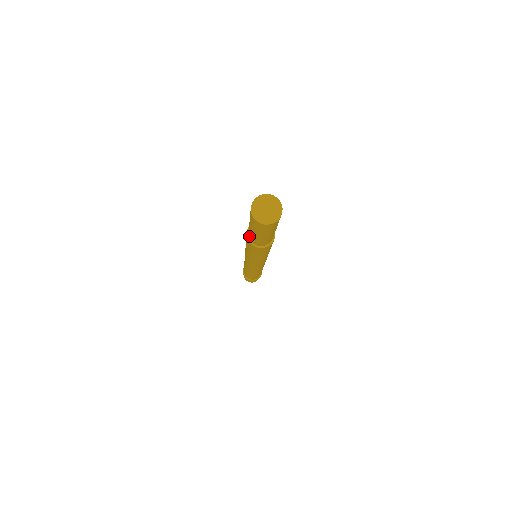
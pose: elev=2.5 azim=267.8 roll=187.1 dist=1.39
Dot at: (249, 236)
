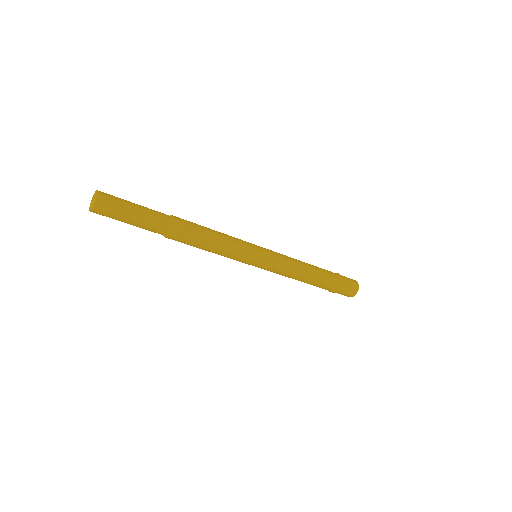
Dot at: occluded
